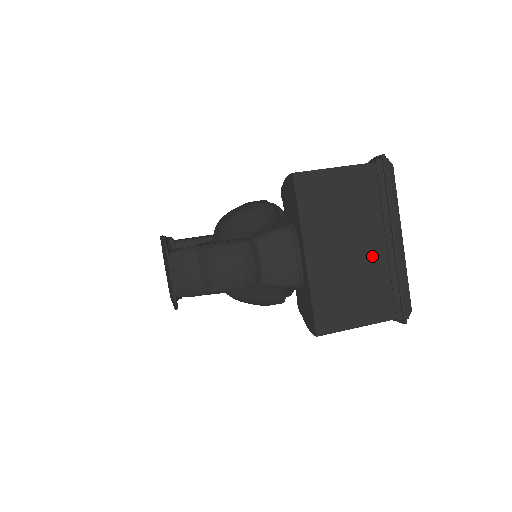
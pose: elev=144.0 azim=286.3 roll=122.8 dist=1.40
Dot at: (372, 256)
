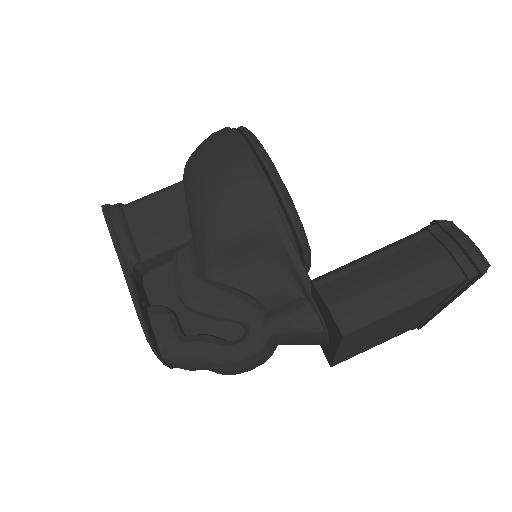
Dot at: (411, 321)
